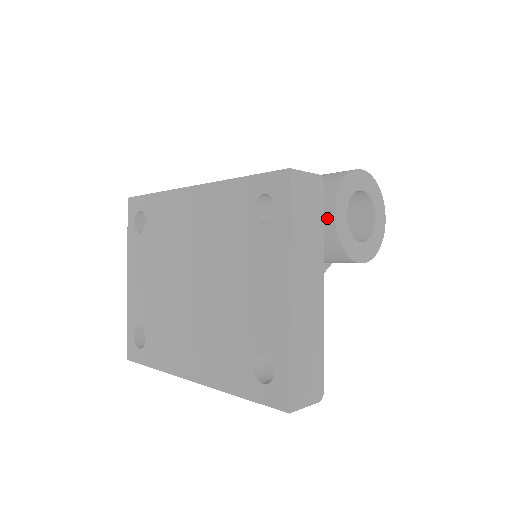
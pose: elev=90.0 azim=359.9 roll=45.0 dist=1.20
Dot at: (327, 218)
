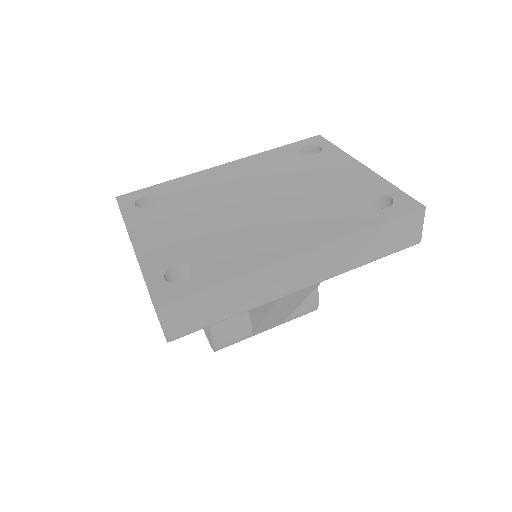
Dot at: occluded
